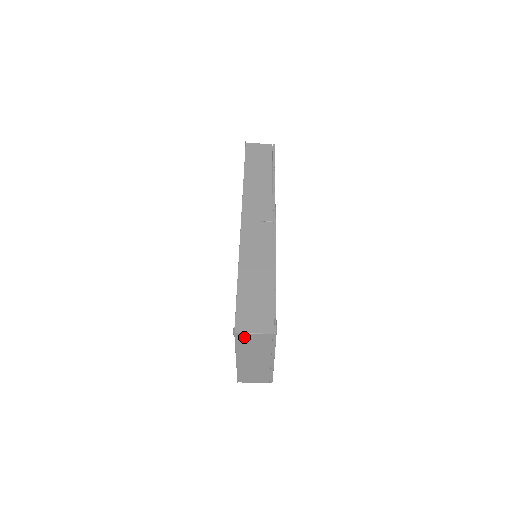
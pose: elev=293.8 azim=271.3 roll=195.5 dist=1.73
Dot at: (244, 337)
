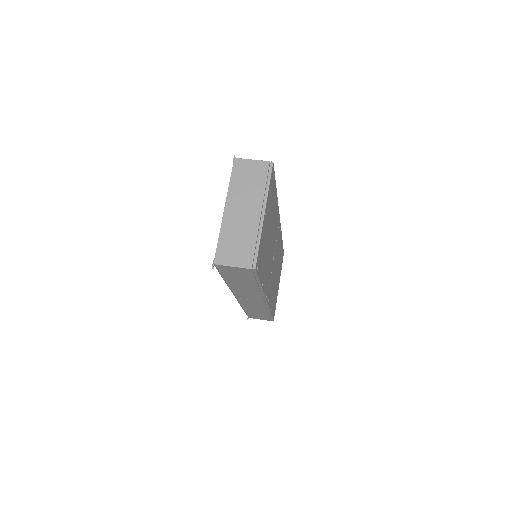
Dot at: (242, 165)
